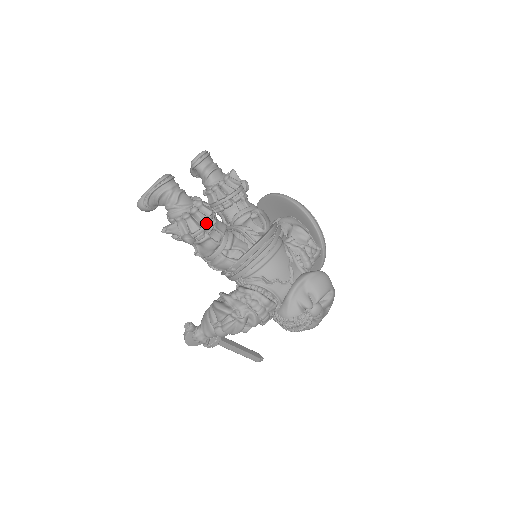
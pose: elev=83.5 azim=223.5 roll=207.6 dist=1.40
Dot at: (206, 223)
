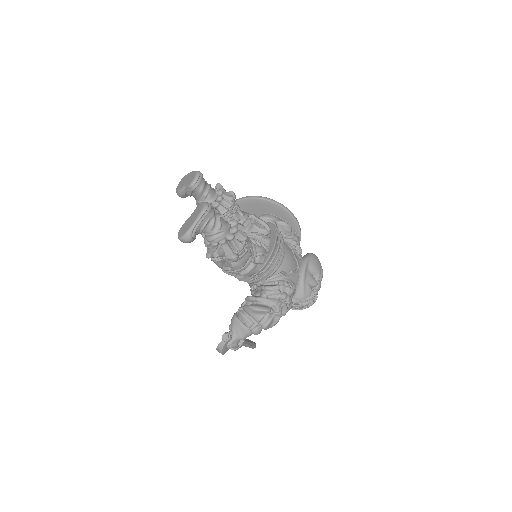
Dot at: (246, 239)
